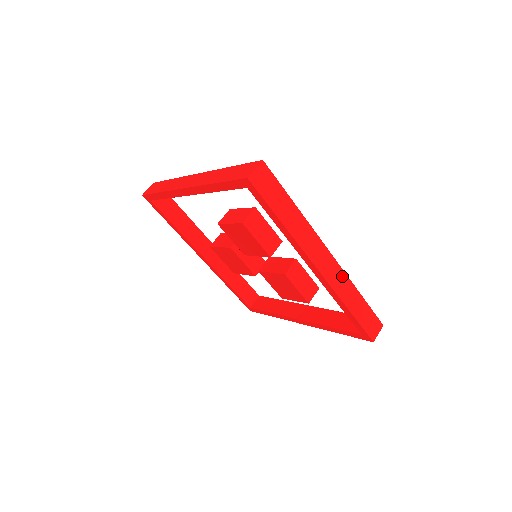
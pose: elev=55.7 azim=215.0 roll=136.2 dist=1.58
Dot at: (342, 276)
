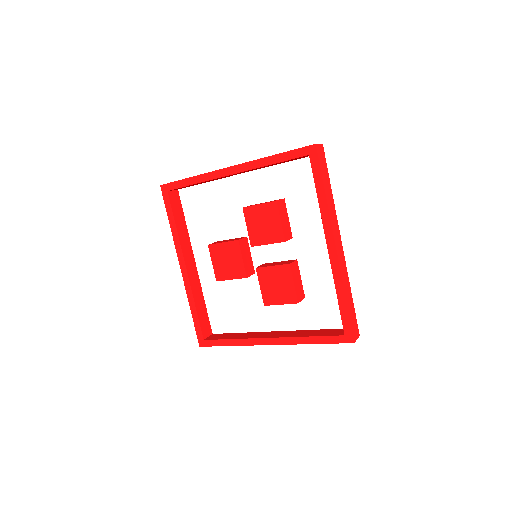
Dot at: (345, 267)
